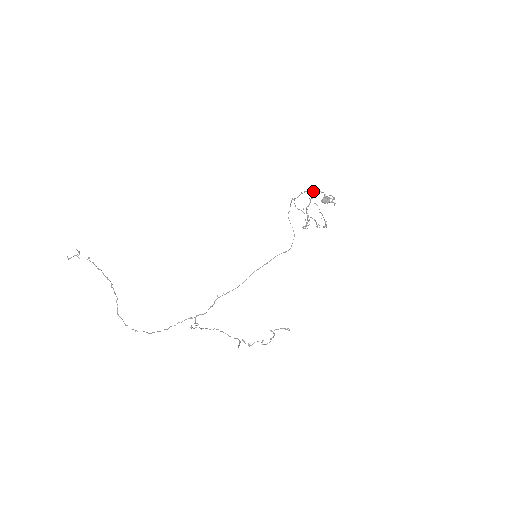
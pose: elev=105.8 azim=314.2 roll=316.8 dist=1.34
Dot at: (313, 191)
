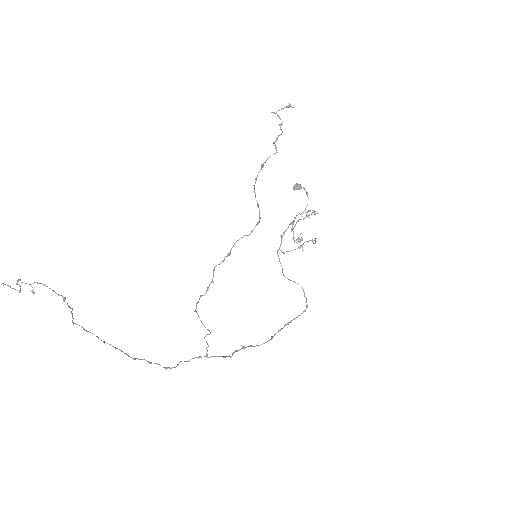
Dot at: (290, 224)
